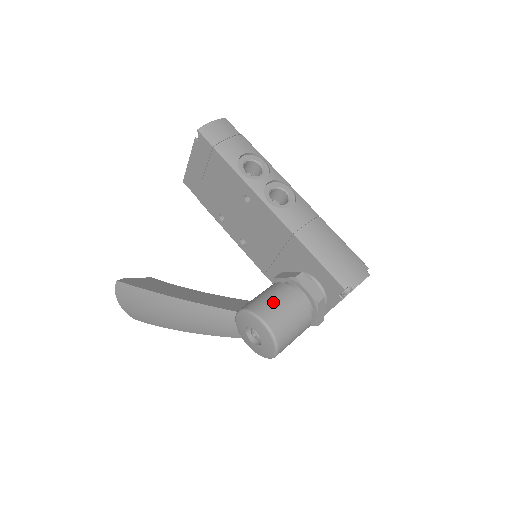
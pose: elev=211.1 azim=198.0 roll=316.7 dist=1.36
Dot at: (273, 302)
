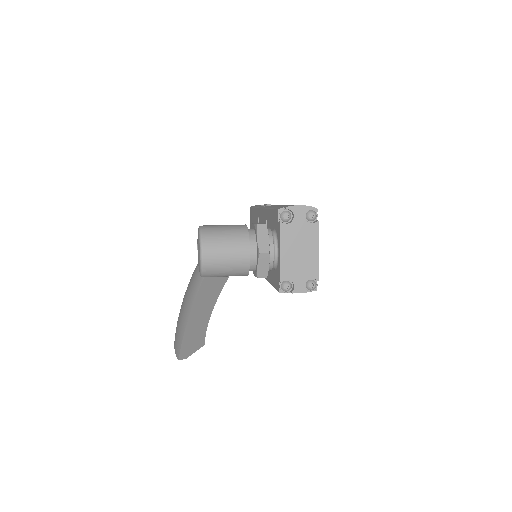
Dot at: occluded
